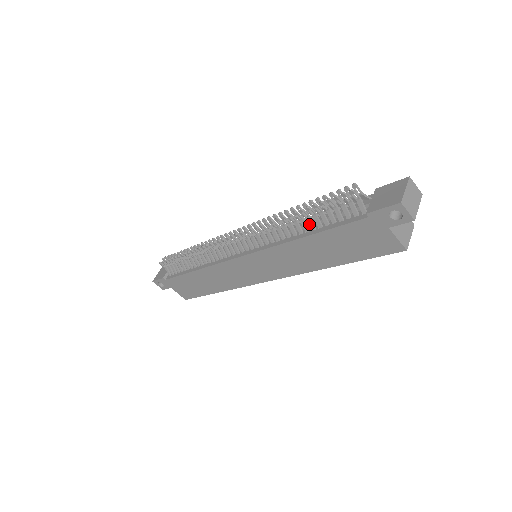
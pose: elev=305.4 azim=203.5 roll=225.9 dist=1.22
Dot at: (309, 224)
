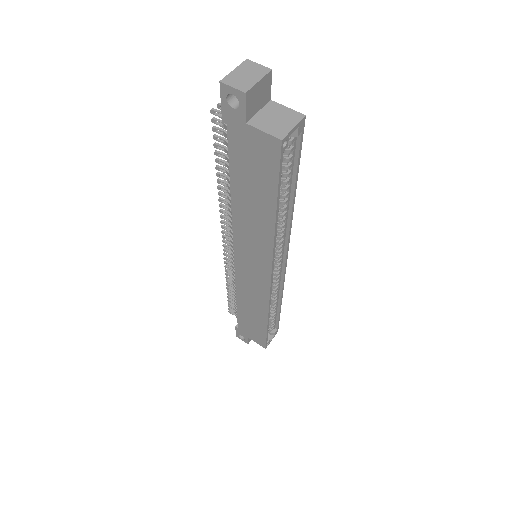
Dot at: occluded
